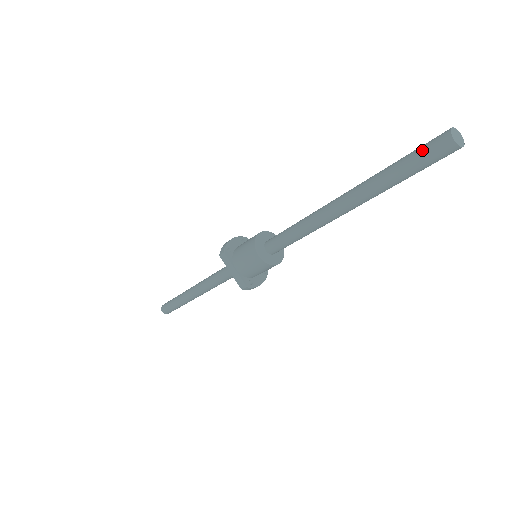
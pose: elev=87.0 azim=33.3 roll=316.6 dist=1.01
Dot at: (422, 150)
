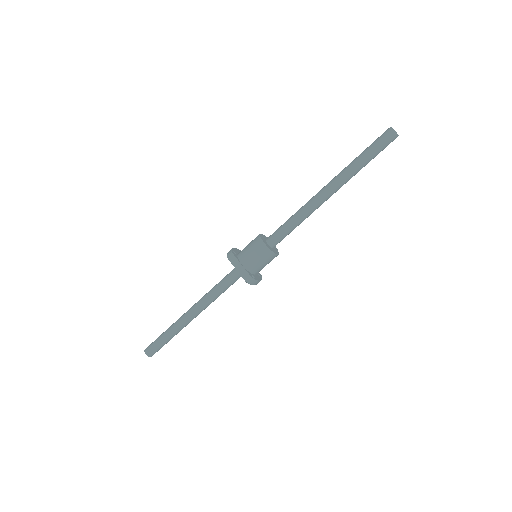
Dot at: (377, 140)
